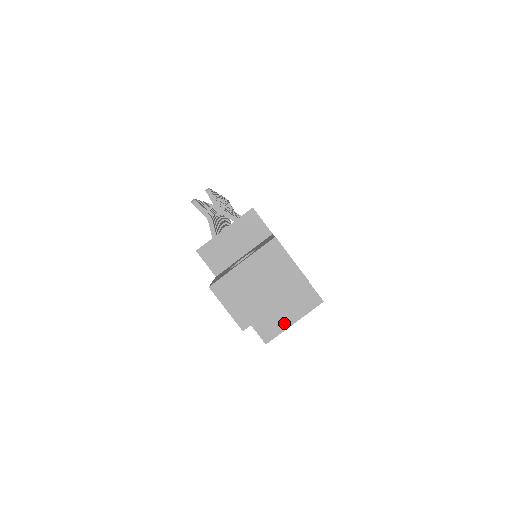
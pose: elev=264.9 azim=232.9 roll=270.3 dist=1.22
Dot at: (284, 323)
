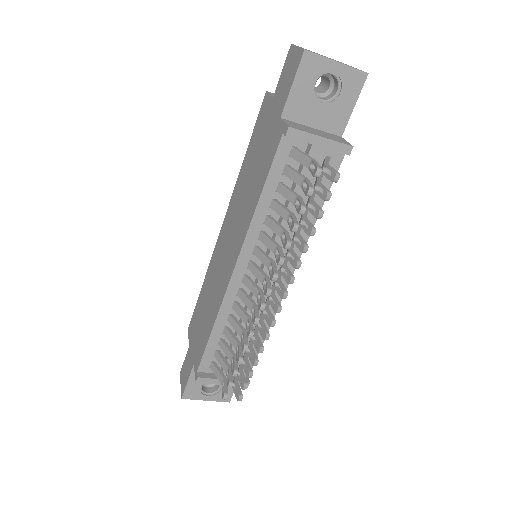
Dot at: occluded
